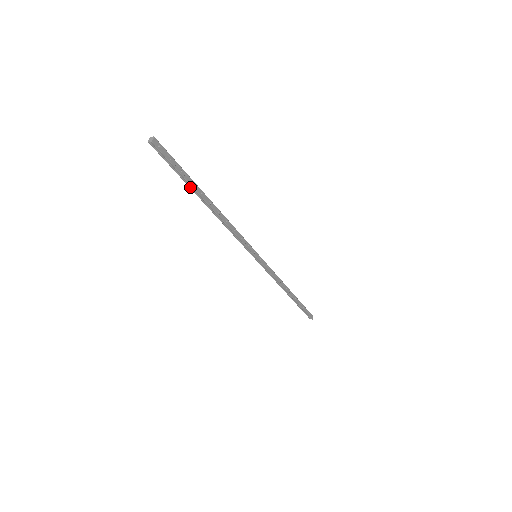
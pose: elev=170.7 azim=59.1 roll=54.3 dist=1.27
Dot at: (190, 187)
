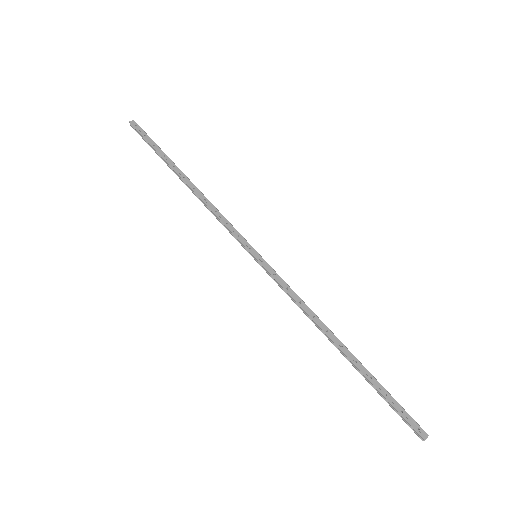
Dot at: (164, 161)
